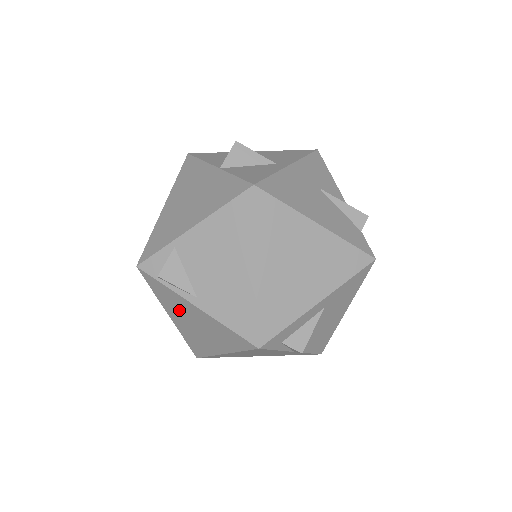
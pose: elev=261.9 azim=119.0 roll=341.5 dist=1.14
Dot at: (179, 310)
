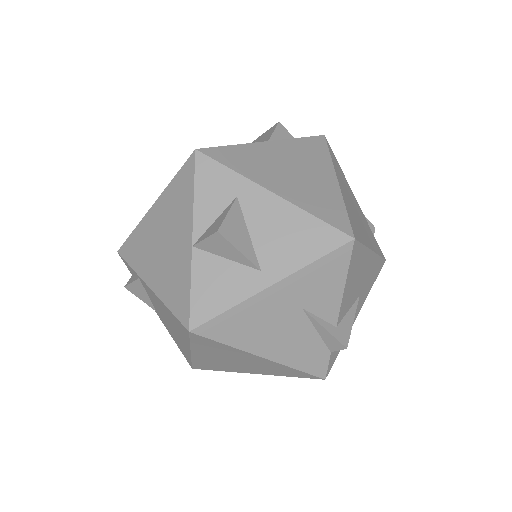
Dot at: occluded
